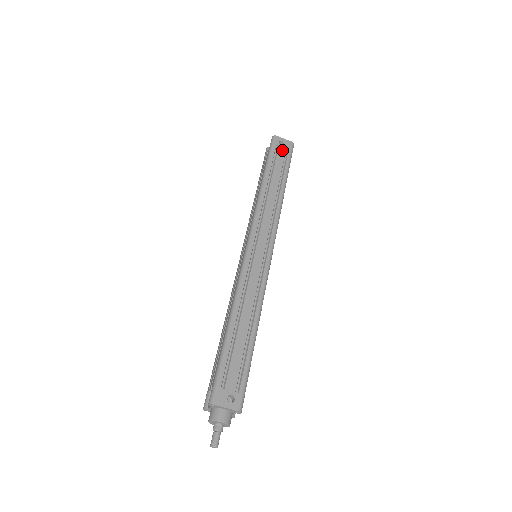
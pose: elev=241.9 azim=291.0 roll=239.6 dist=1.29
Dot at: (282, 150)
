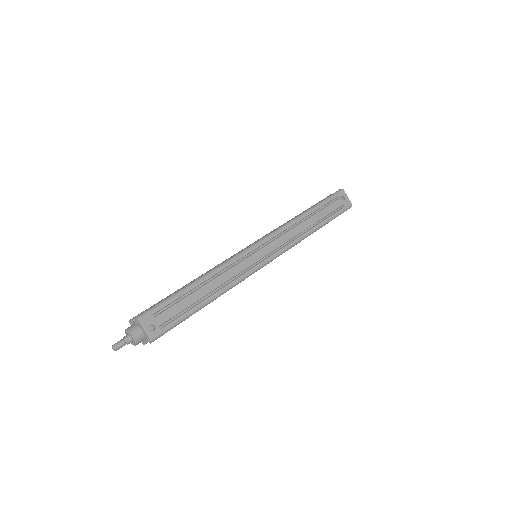
Dot at: (339, 203)
